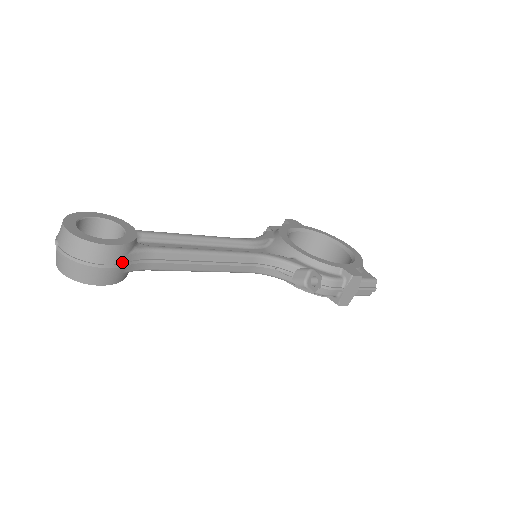
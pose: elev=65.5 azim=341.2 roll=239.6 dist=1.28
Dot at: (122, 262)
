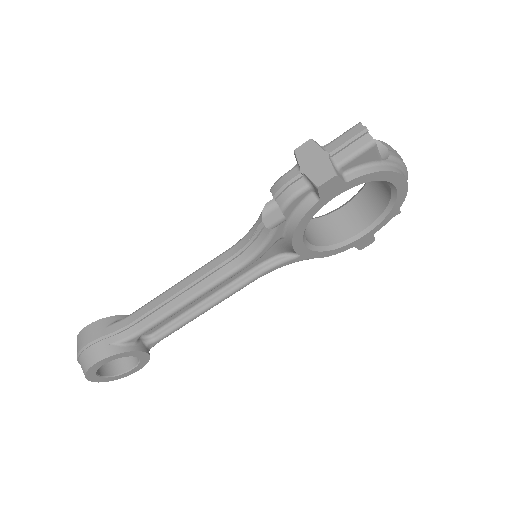
Dot at: (102, 334)
